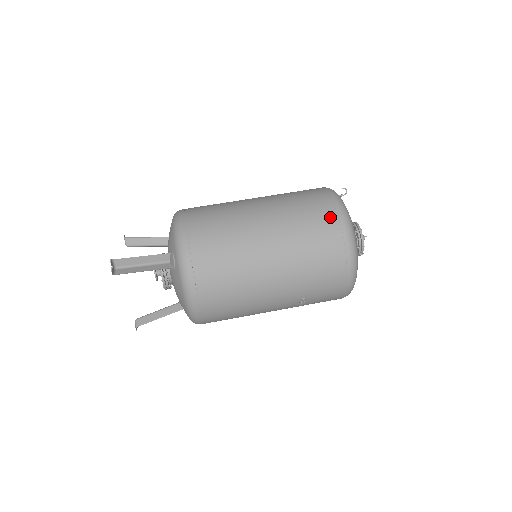
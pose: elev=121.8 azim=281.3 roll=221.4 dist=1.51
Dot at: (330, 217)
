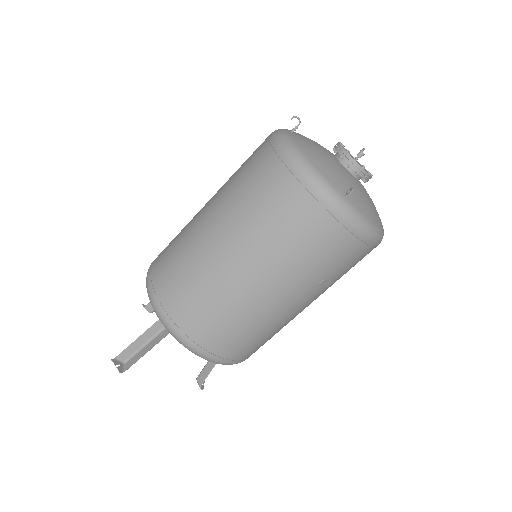
Dot at: (280, 177)
